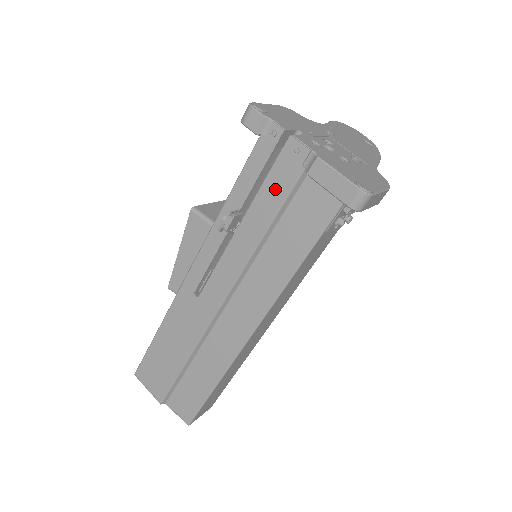
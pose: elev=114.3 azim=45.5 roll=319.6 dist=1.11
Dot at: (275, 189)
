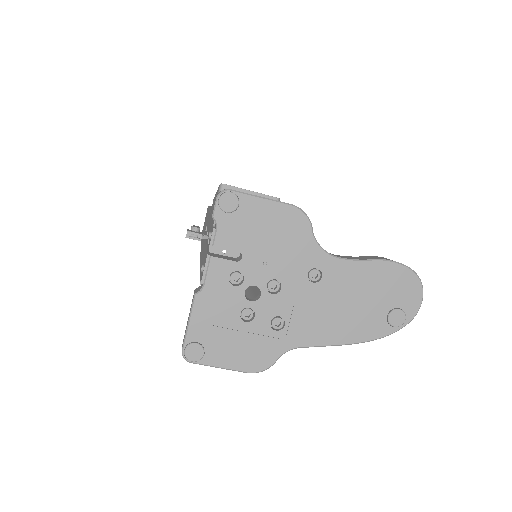
Dot at: (203, 261)
